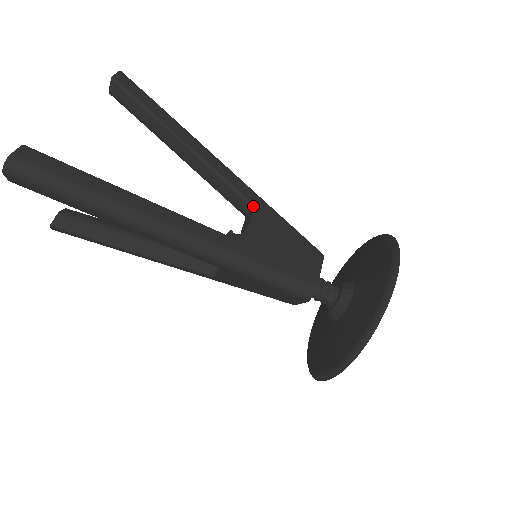
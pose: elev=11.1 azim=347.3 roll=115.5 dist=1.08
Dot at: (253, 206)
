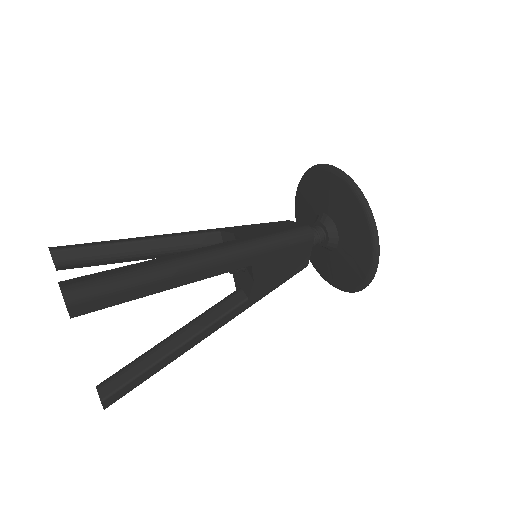
Dot at: (221, 231)
